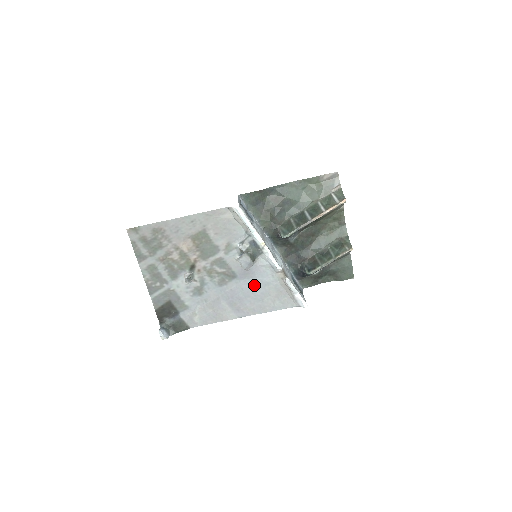
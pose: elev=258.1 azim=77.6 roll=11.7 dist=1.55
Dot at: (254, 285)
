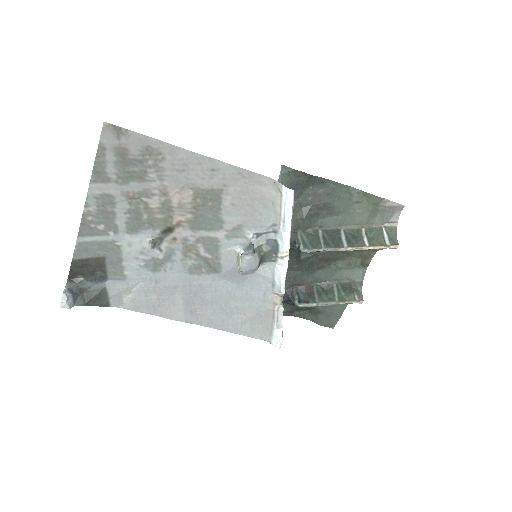
Dot at: (234, 293)
